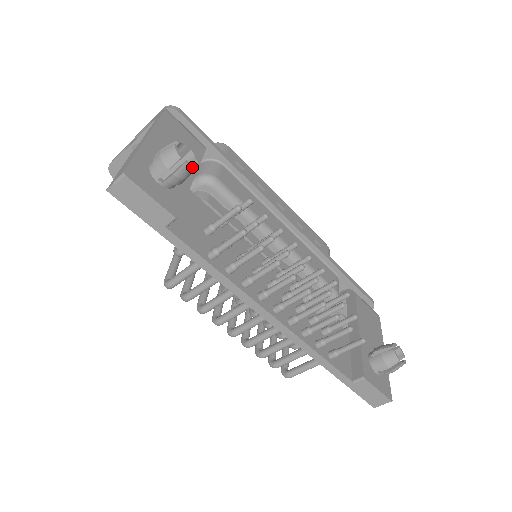
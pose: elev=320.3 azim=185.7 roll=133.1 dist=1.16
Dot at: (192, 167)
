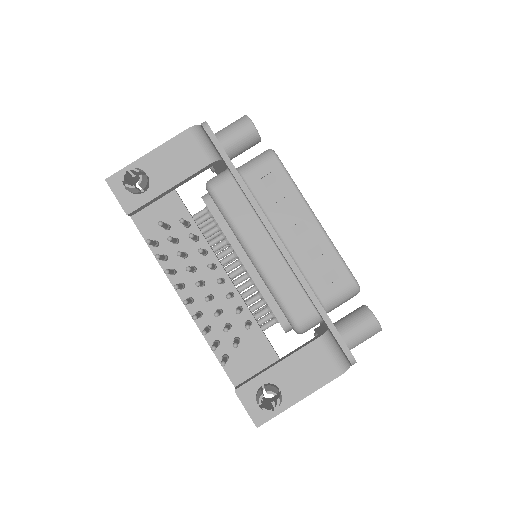
Dot at: (131, 188)
